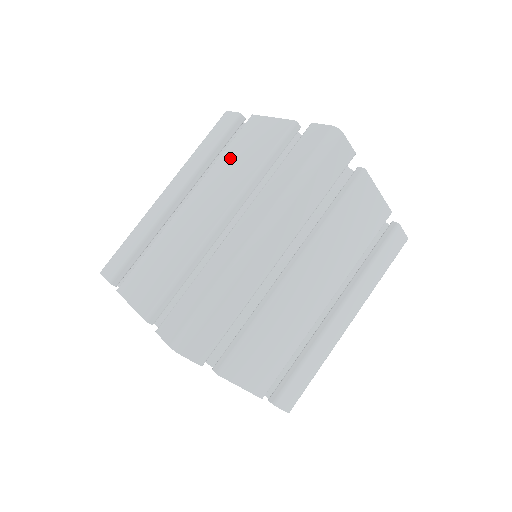
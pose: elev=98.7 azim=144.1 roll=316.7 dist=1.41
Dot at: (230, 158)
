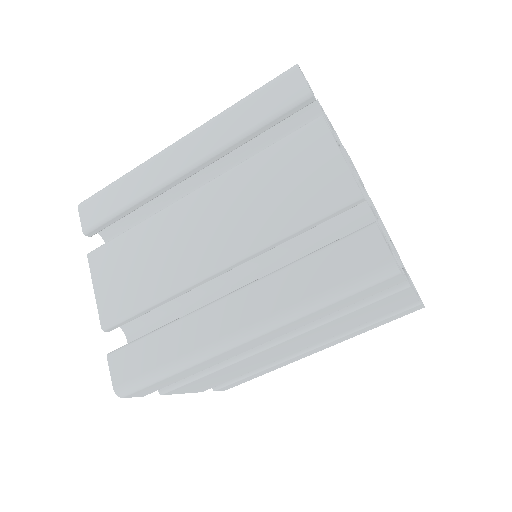
Dot at: (264, 174)
